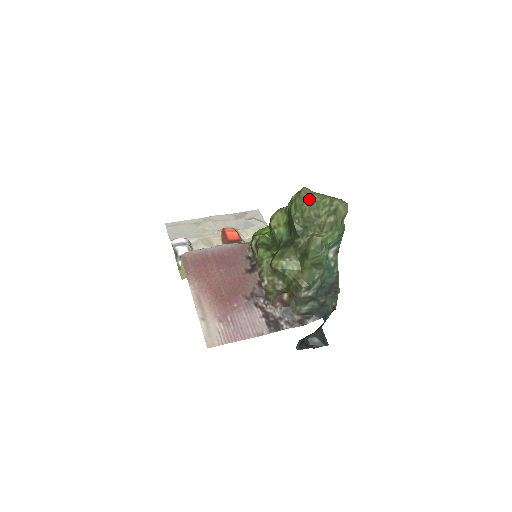
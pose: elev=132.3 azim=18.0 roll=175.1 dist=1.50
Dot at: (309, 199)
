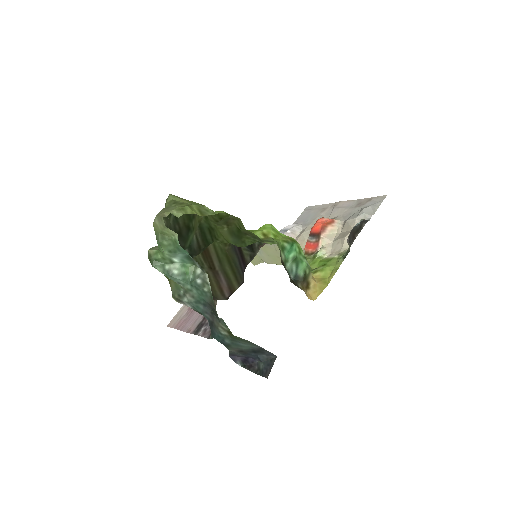
Dot at: occluded
